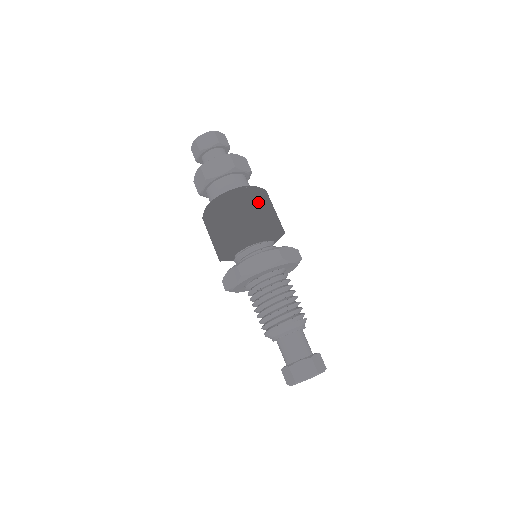
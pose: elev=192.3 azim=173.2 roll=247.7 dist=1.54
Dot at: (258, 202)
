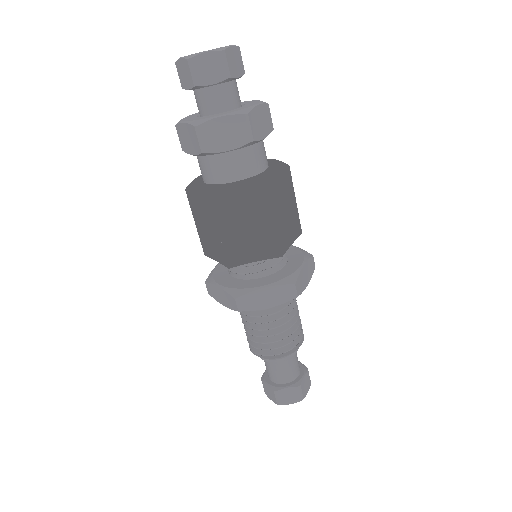
Dot at: (278, 203)
